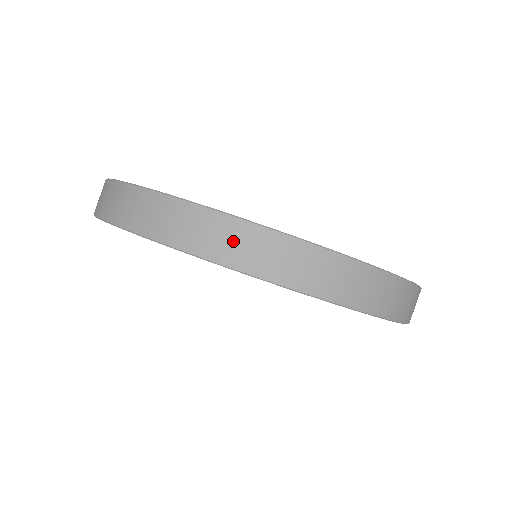
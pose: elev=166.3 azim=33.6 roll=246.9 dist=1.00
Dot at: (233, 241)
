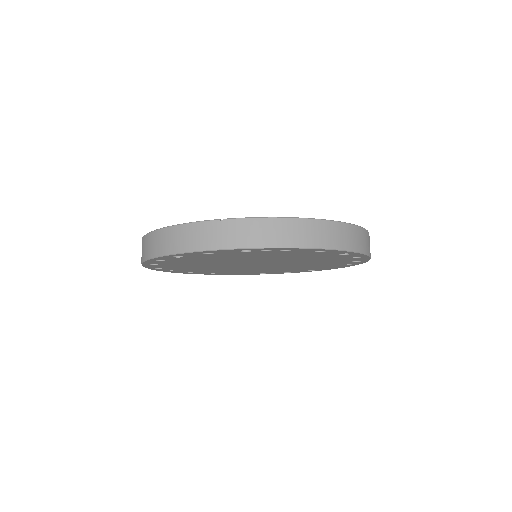
Dot at: (348, 236)
